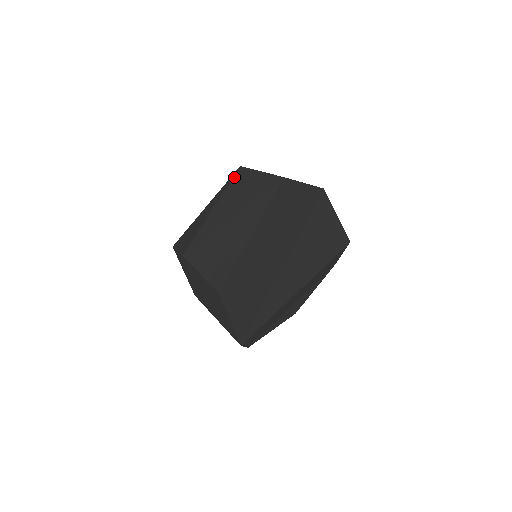
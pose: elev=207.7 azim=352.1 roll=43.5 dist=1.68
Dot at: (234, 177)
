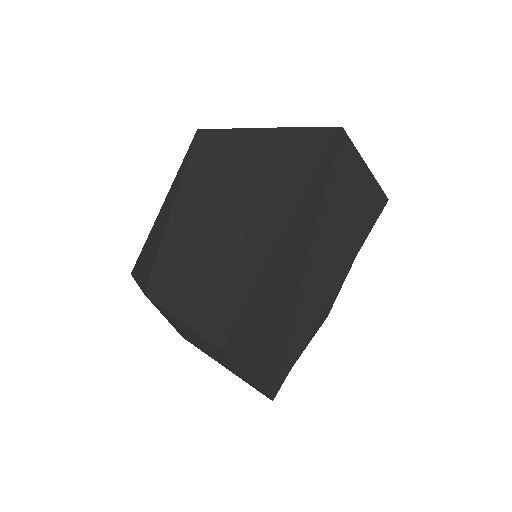
Dot at: (193, 148)
